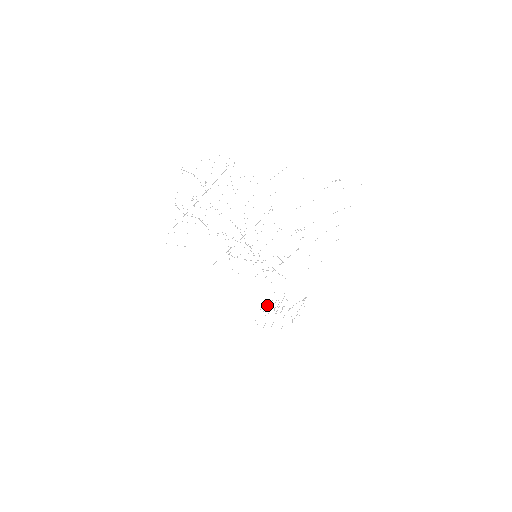
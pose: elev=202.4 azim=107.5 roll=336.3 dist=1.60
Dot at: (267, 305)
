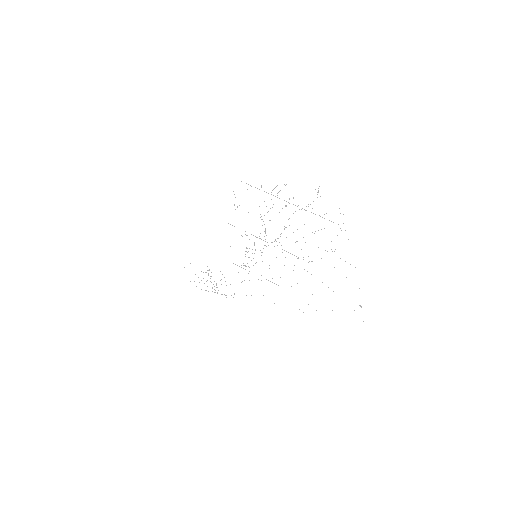
Dot at: occluded
